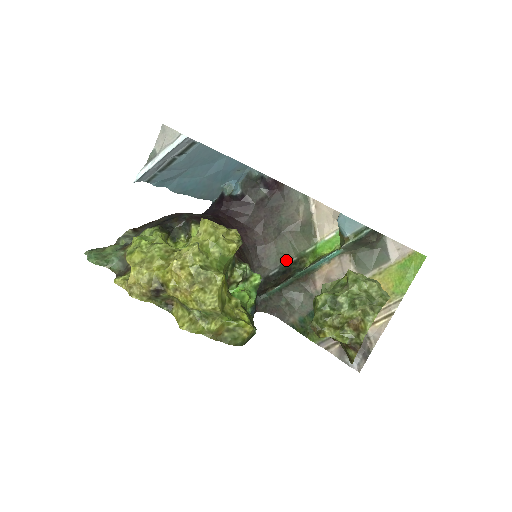
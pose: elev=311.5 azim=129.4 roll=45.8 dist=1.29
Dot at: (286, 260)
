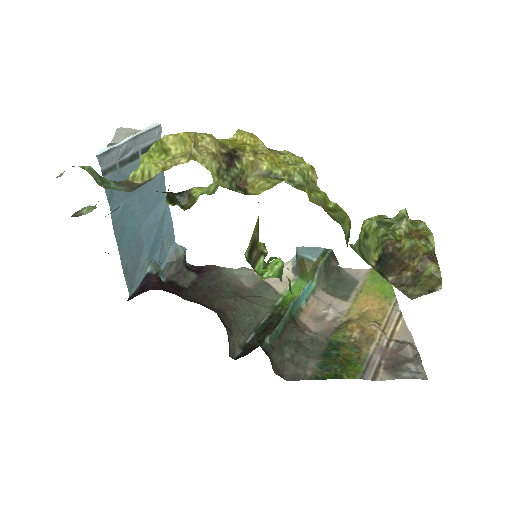
Dot at: (258, 322)
